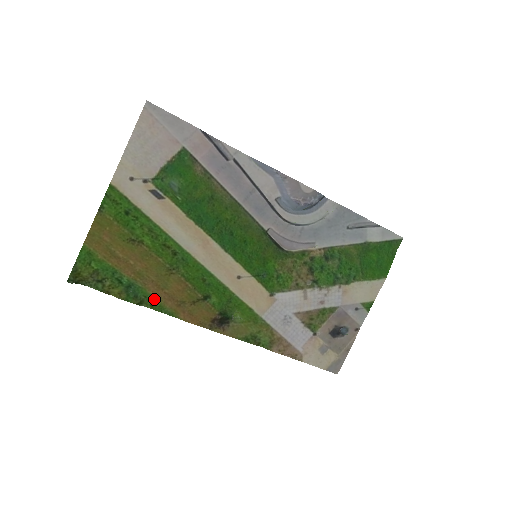
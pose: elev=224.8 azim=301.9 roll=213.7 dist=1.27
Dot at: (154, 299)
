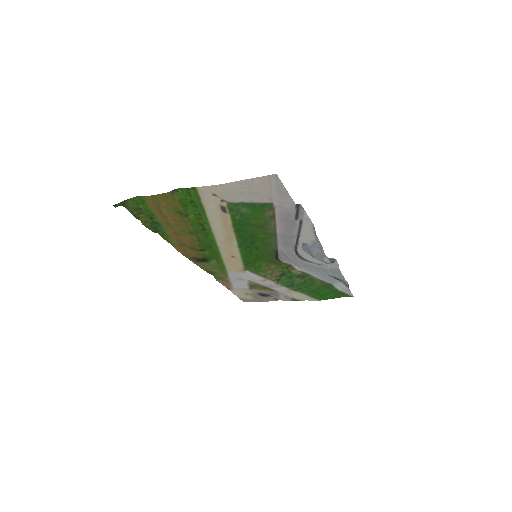
Dot at: (167, 235)
